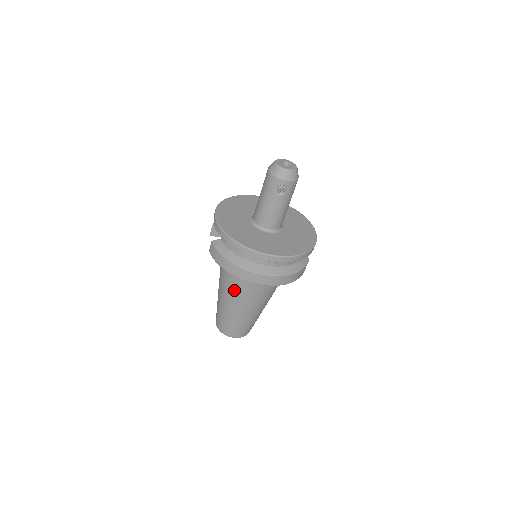
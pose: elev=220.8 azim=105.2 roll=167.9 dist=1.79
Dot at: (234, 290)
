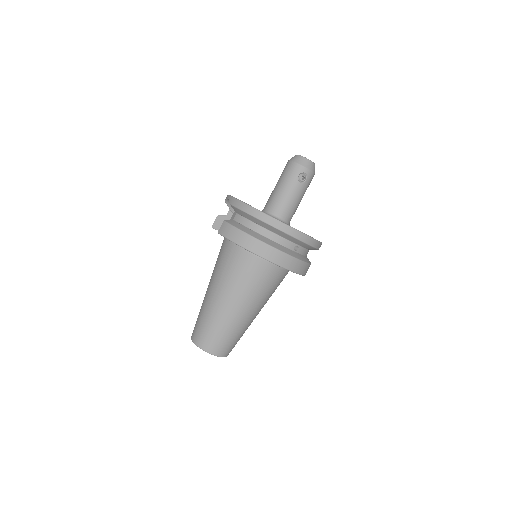
Dot at: (235, 282)
